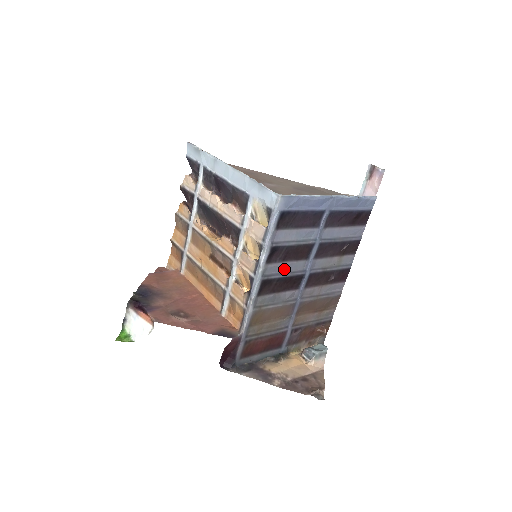
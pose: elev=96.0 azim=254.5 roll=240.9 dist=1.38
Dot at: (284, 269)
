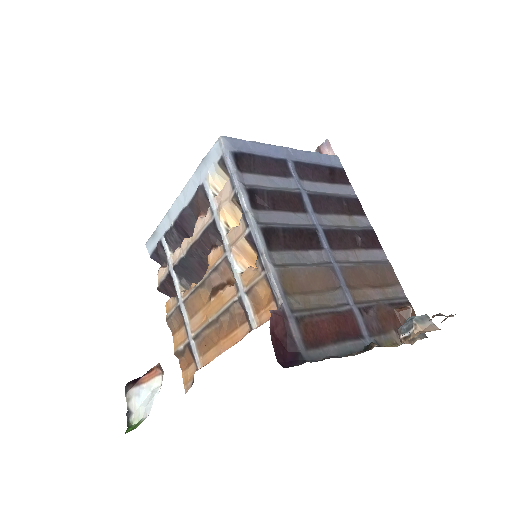
Dot at: (283, 220)
